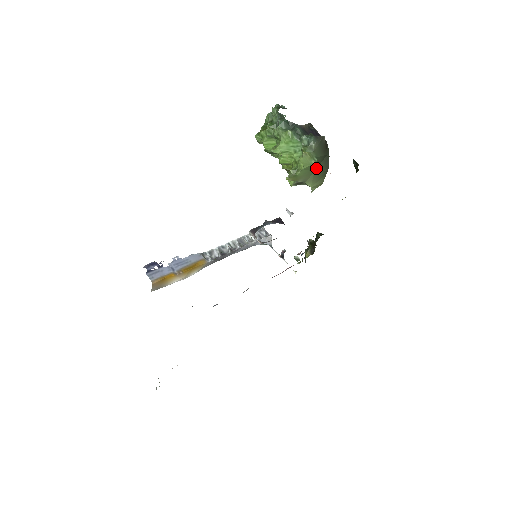
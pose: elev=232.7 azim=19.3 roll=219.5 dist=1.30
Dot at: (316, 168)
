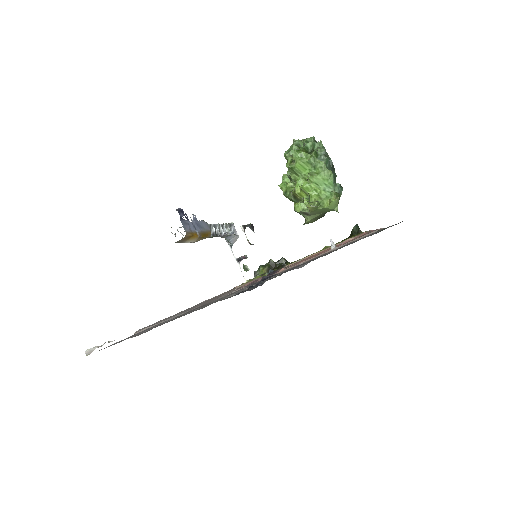
Dot at: occluded
